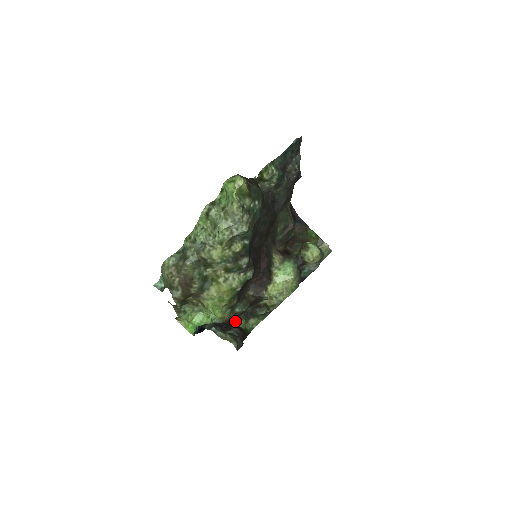
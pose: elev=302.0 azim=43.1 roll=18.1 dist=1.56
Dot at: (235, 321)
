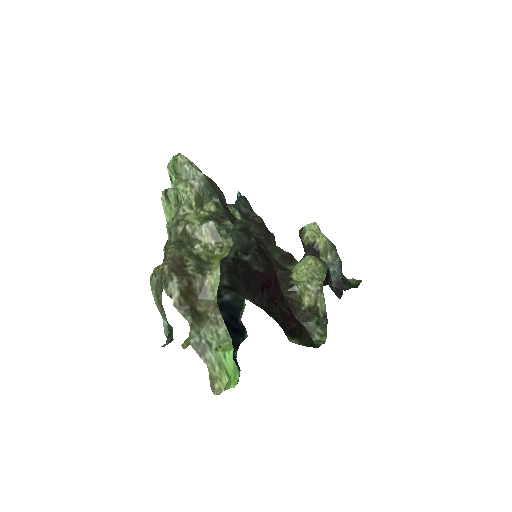
Dot at: occluded
